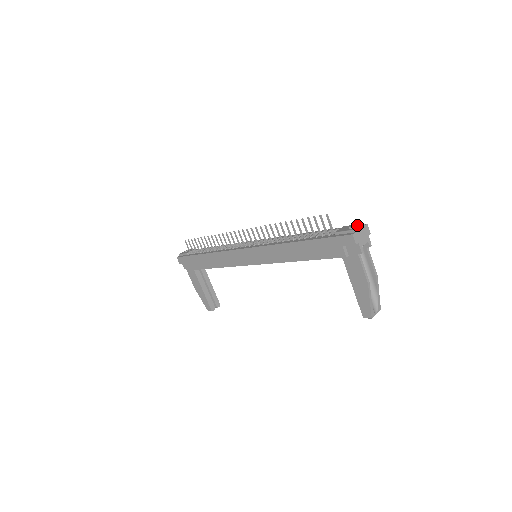
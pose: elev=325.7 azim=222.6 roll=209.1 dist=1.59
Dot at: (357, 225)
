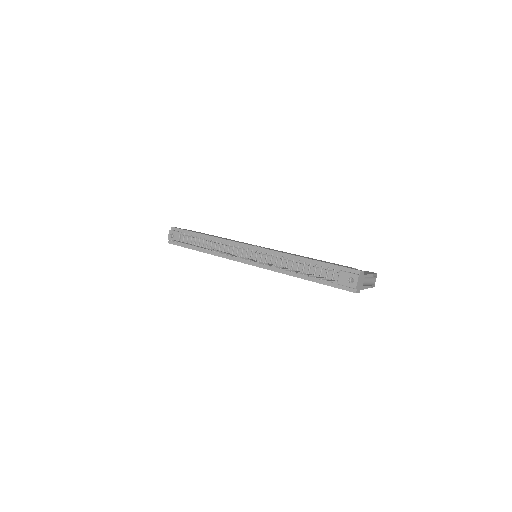
Dot at: (354, 278)
